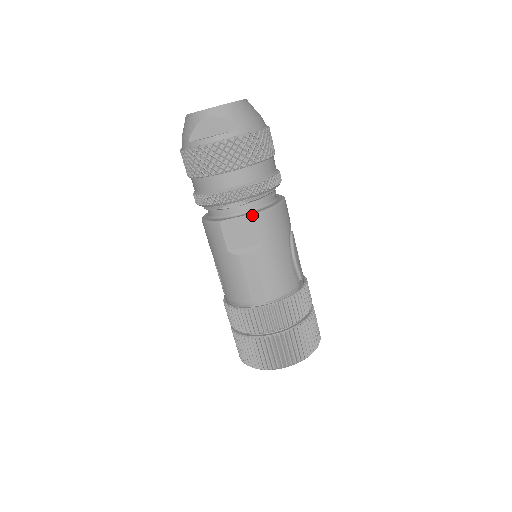
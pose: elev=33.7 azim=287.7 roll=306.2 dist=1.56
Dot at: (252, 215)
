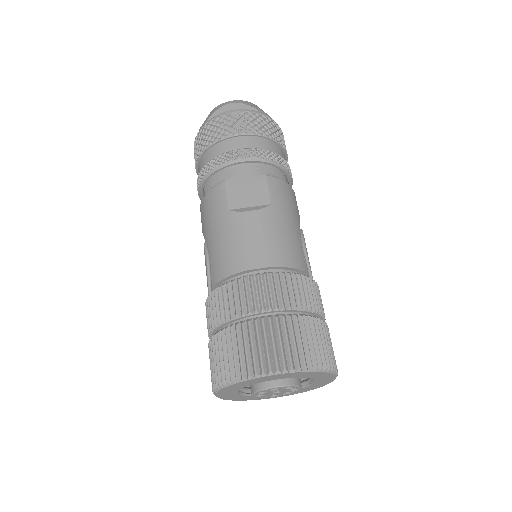
Dot at: (262, 175)
